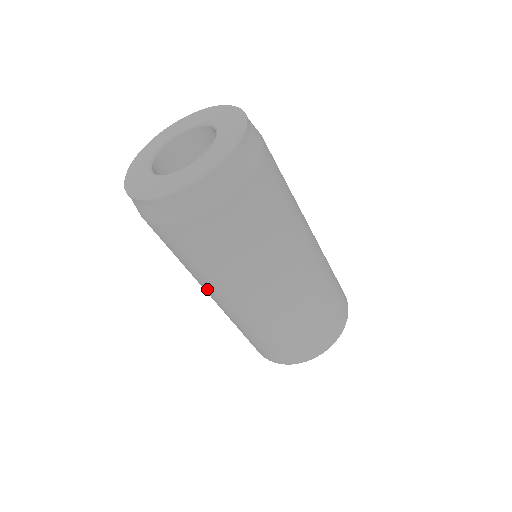
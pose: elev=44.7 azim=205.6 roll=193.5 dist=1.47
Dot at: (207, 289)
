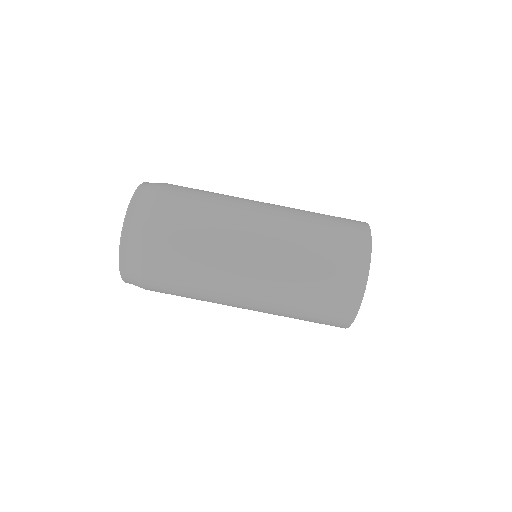
Dot at: (232, 269)
